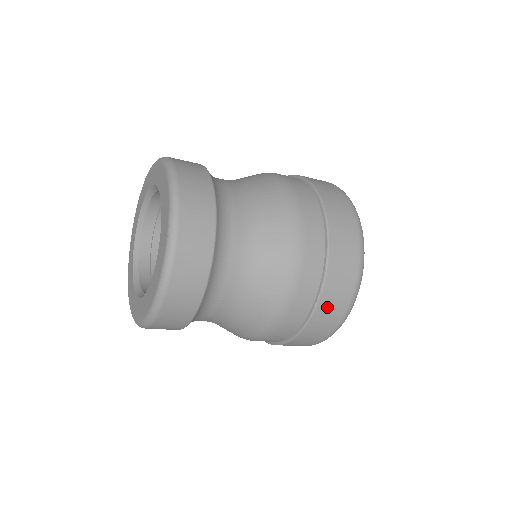
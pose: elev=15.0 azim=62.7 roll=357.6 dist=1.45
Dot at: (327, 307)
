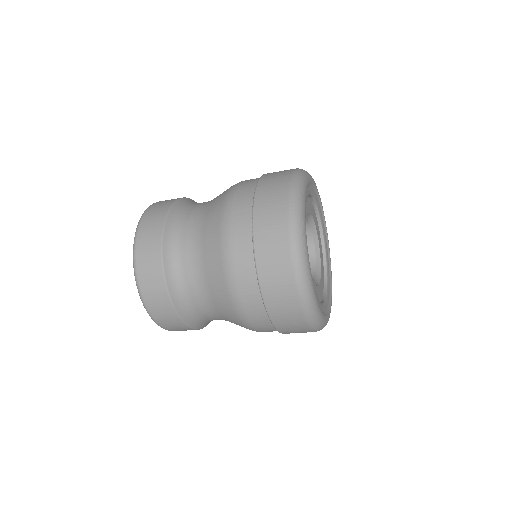
Dot at: (283, 322)
